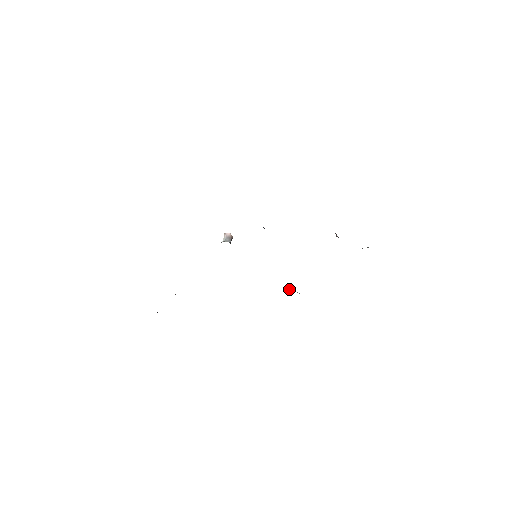
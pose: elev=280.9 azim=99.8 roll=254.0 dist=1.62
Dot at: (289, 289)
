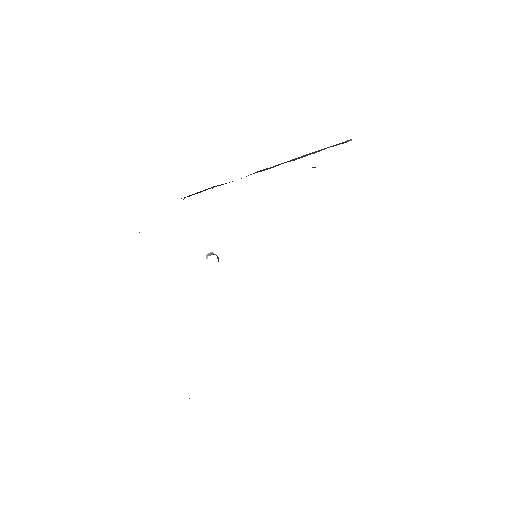
Dot at: occluded
